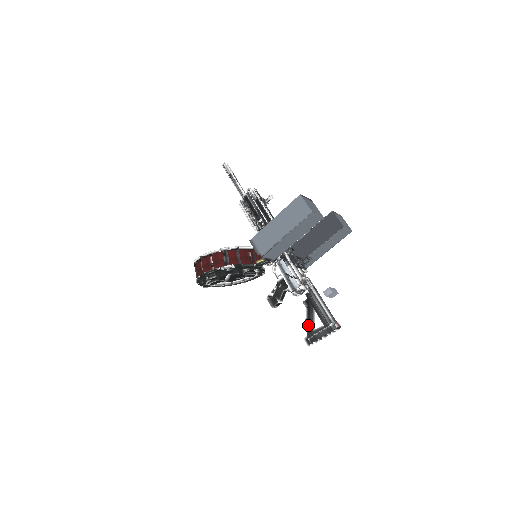
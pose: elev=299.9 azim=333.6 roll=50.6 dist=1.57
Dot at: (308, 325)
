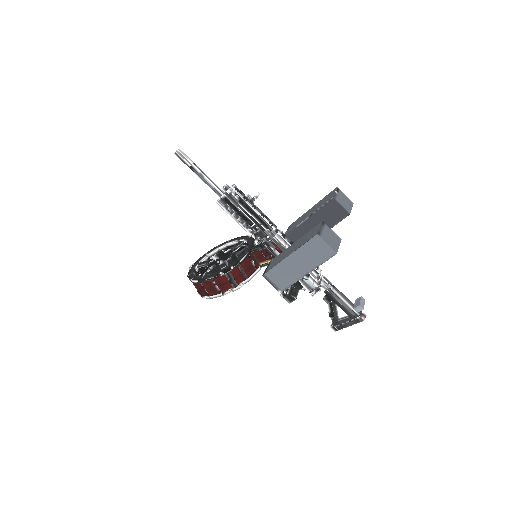
Dot at: (333, 317)
